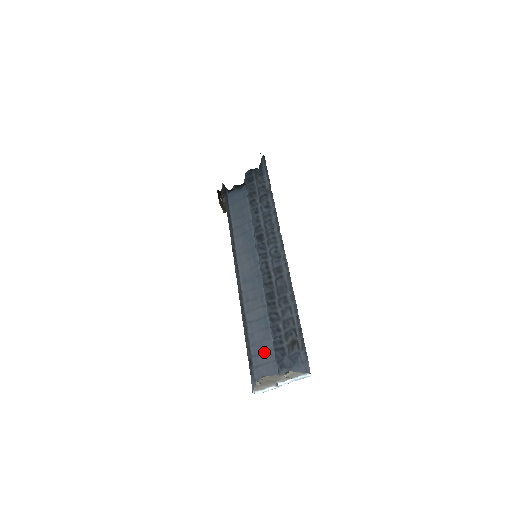
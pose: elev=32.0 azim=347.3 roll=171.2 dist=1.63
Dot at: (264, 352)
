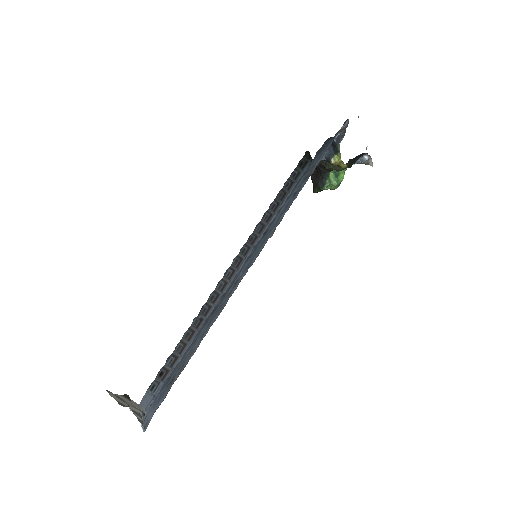
Dot at: occluded
